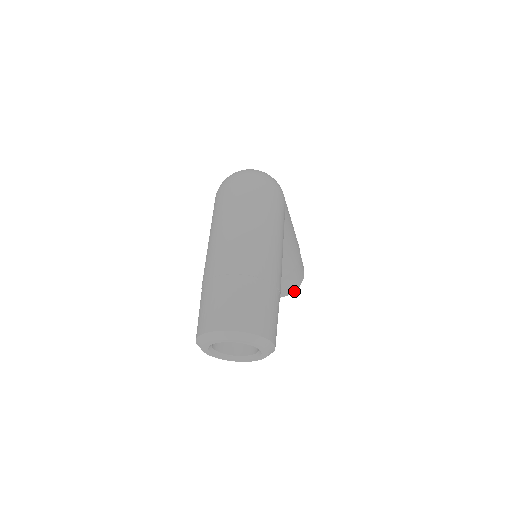
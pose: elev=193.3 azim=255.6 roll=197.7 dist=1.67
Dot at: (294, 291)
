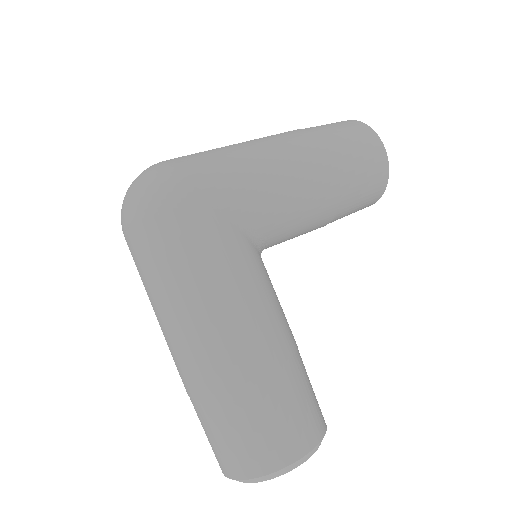
Dot at: (385, 186)
